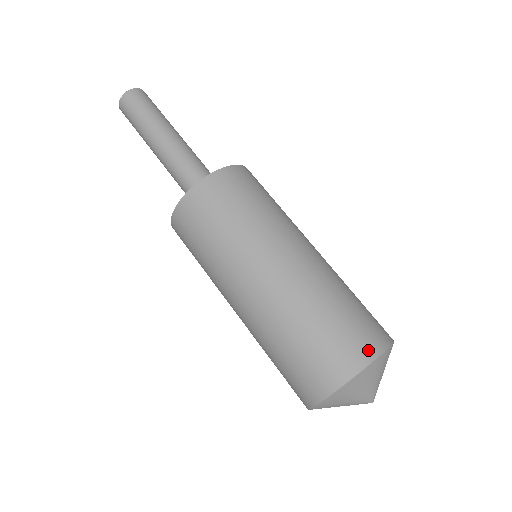
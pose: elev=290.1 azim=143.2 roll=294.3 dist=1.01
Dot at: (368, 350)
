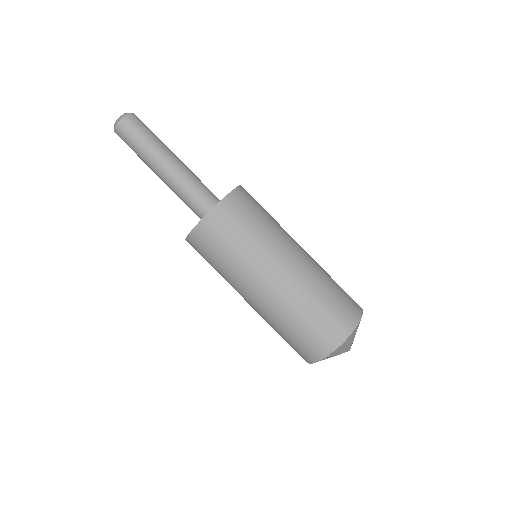
Dot at: (334, 341)
